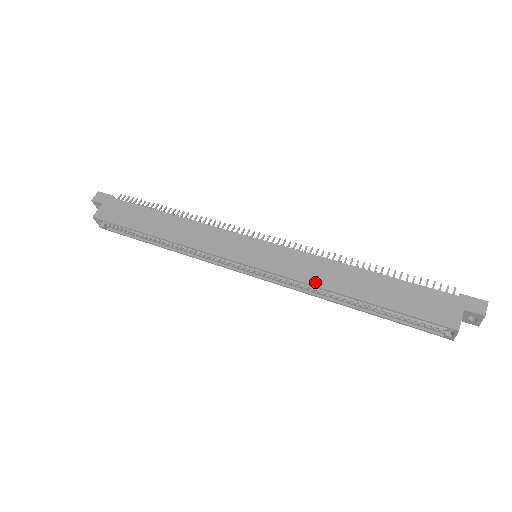
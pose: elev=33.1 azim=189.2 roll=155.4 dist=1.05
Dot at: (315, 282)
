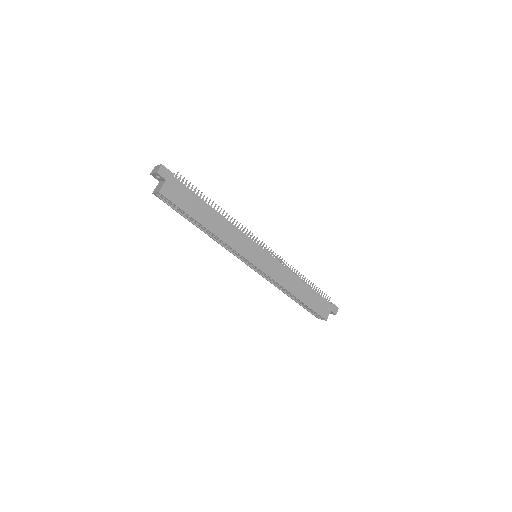
Dot at: (284, 285)
